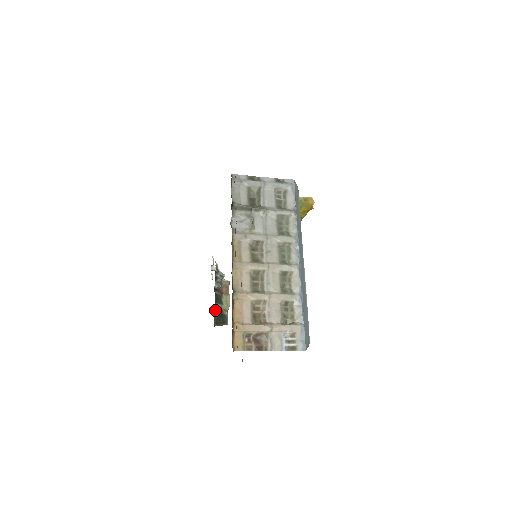
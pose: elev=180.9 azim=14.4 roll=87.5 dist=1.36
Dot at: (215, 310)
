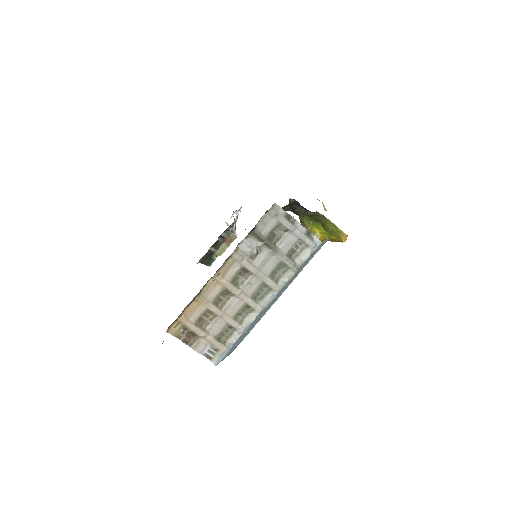
Dot at: (207, 252)
